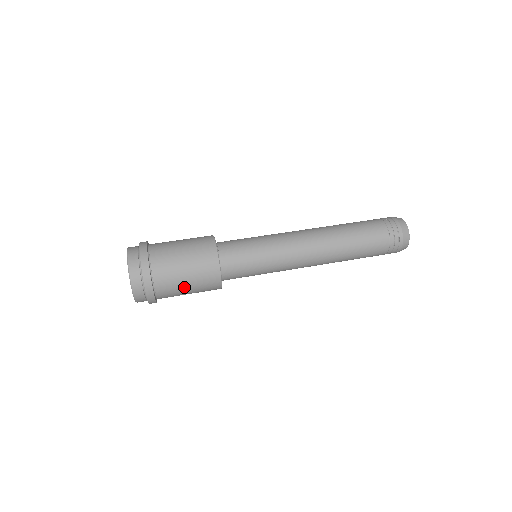
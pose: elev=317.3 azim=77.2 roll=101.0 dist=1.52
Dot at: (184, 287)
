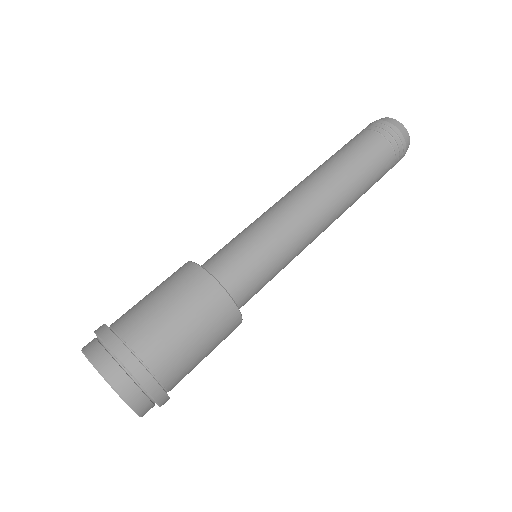
Dot at: (190, 342)
